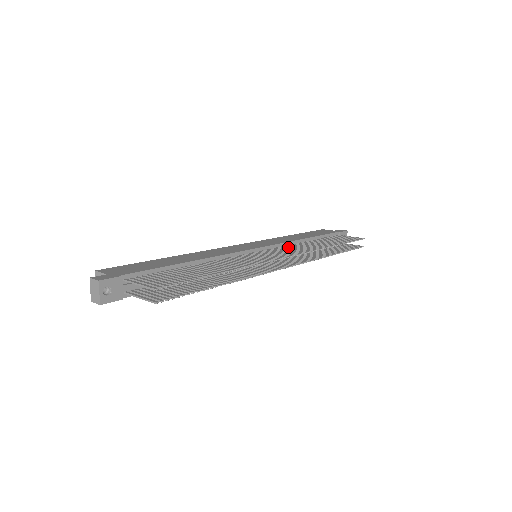
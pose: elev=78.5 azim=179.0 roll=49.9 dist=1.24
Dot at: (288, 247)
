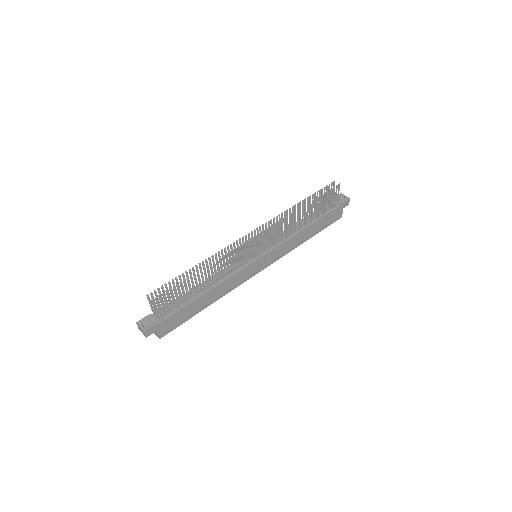
Dot at: occluded
